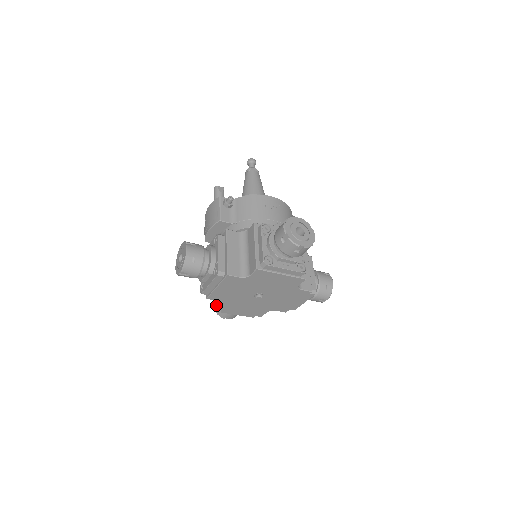
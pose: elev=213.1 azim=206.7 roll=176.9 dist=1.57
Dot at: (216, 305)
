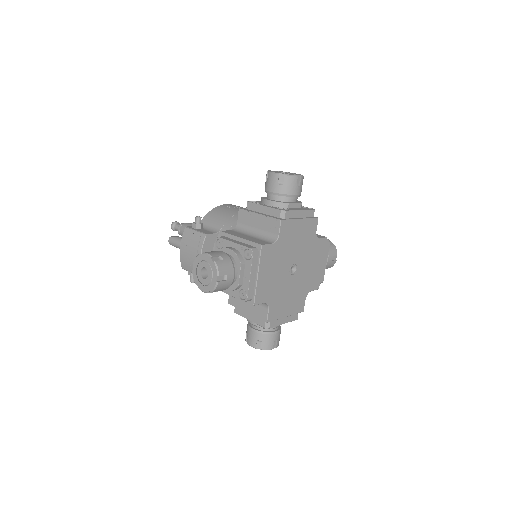
Dot at: (255, 340)
